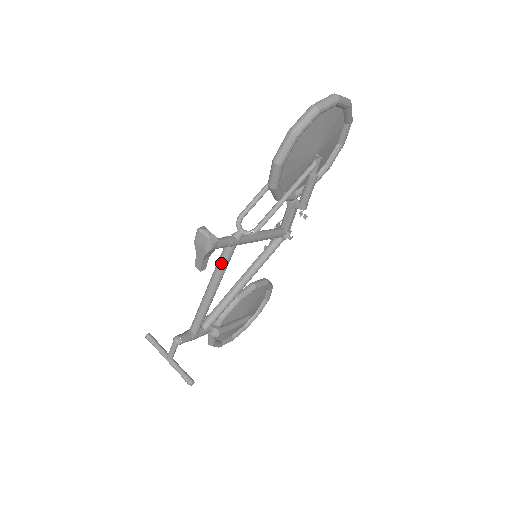
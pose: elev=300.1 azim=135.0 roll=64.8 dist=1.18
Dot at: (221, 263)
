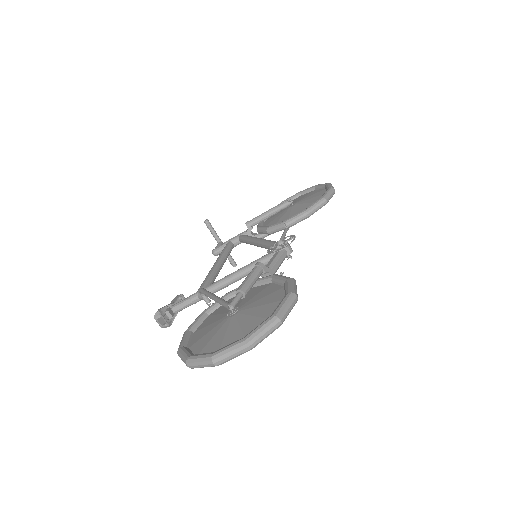
Dot at: occluded
